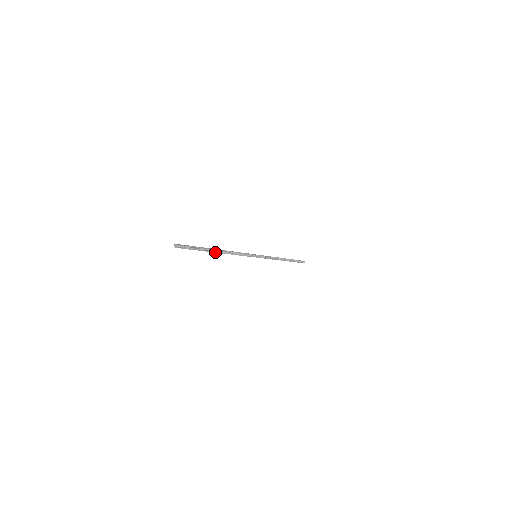
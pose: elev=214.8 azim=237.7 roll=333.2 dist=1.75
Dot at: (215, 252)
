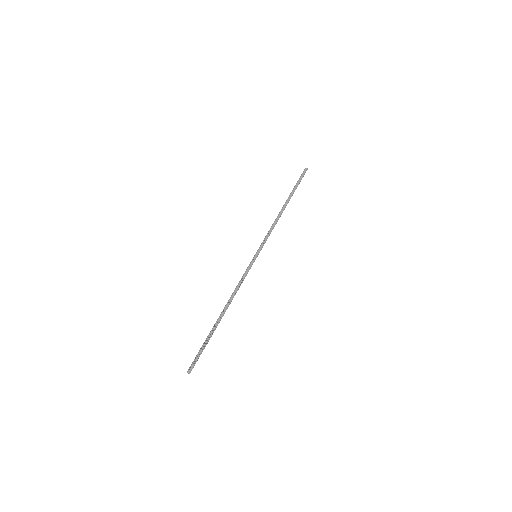
Dot at: (220, 320)
